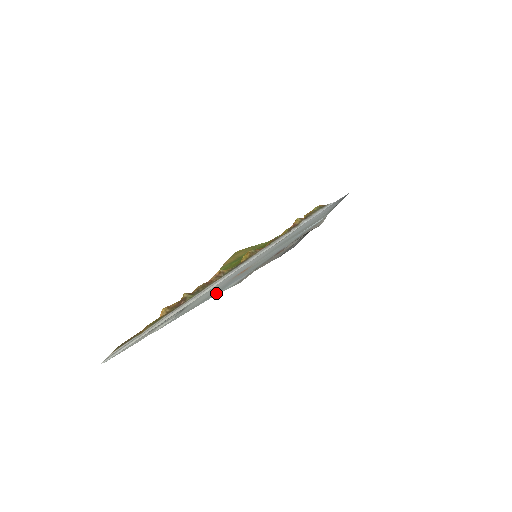
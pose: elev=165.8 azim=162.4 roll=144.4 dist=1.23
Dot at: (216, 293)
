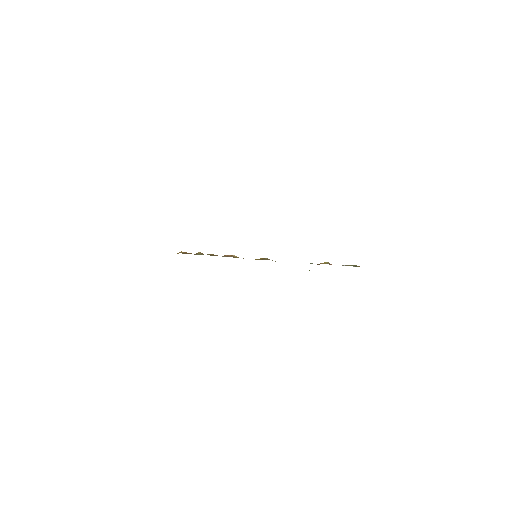
Dot at: occluded
